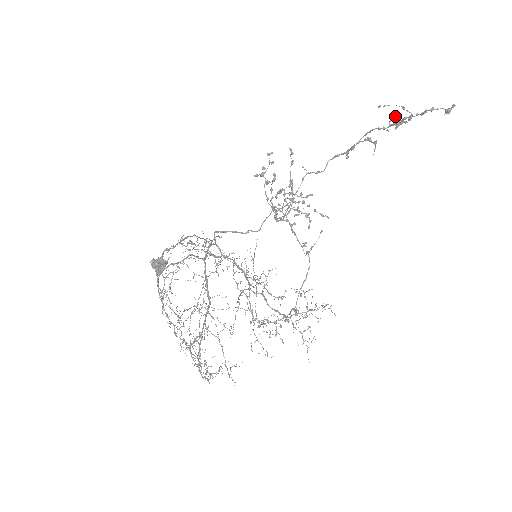
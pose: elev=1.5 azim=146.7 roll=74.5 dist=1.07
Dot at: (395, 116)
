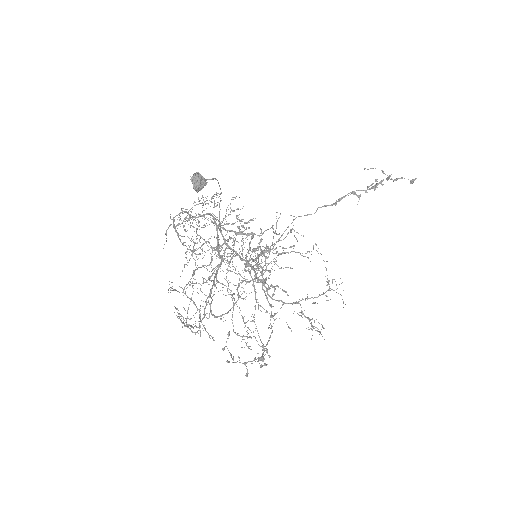
Dot at: (372, 184)
